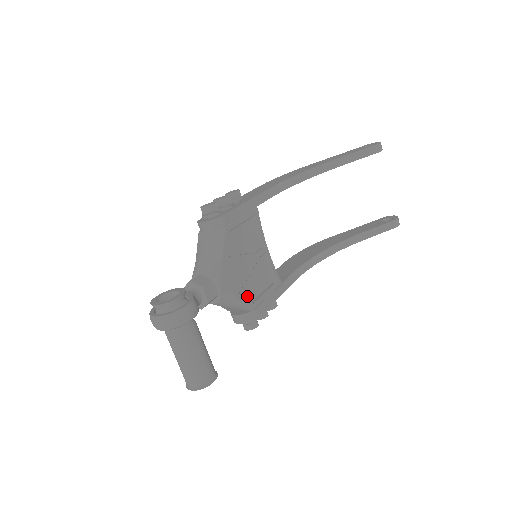
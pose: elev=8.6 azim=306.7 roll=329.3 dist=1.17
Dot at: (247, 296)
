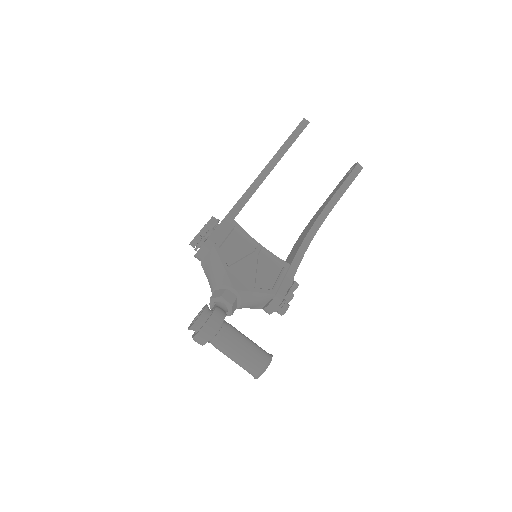
Dot at: (264, 287)
